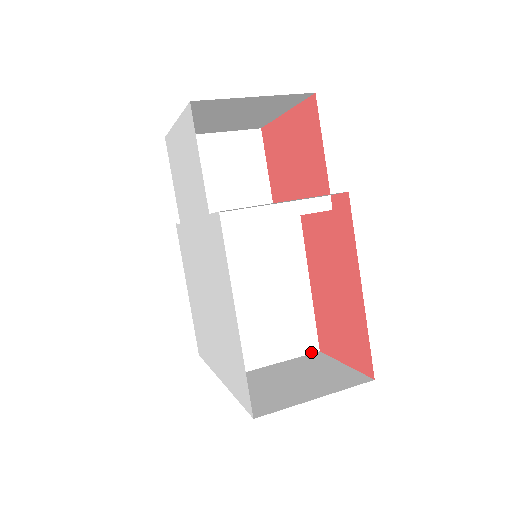
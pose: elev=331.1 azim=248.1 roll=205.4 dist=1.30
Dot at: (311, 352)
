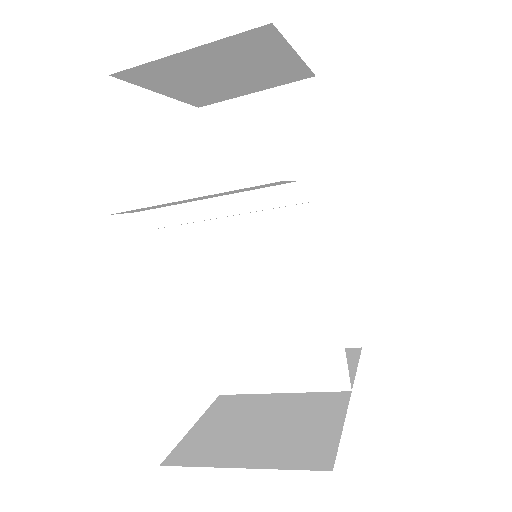
Dot at: (338, 389)
